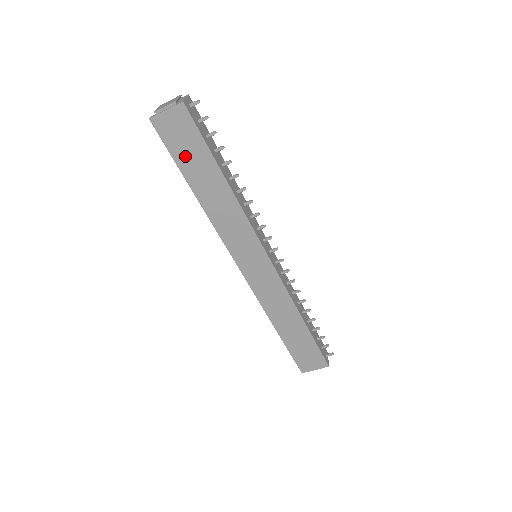
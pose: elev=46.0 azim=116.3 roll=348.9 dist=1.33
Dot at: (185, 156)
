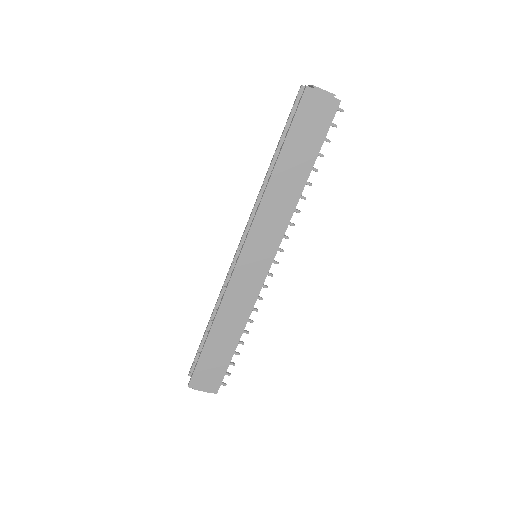
Dot at: (300, 136)
